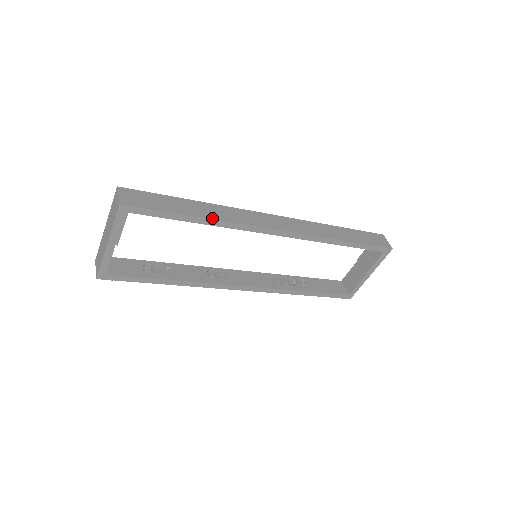
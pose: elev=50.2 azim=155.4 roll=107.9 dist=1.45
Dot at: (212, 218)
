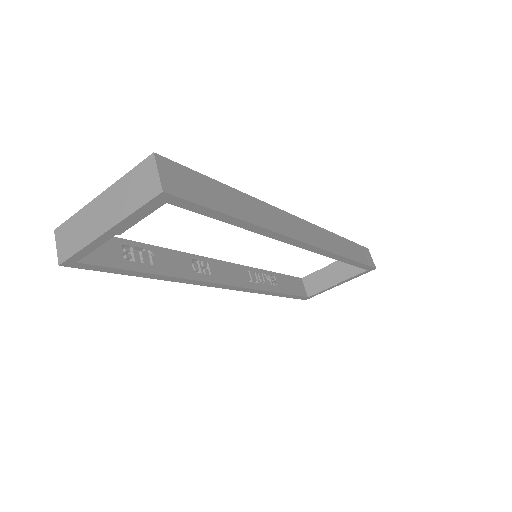
Dot at: (256, 223)
